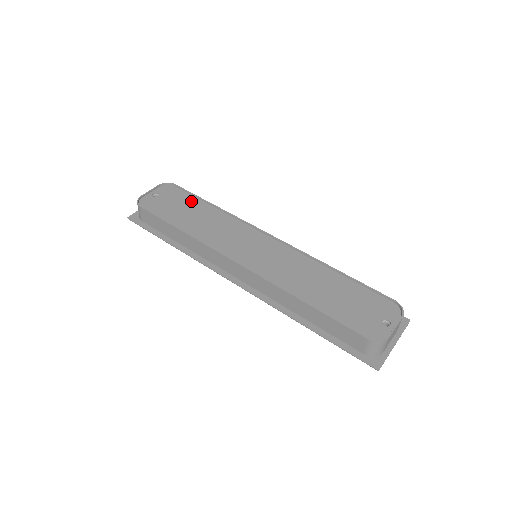
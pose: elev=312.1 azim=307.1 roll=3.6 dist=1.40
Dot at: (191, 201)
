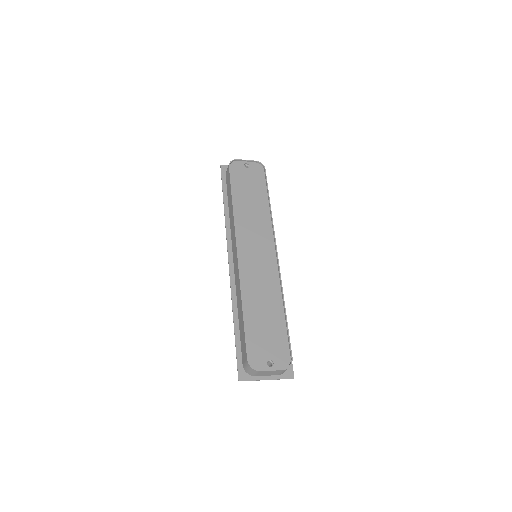
Dot at: (261, 188)
